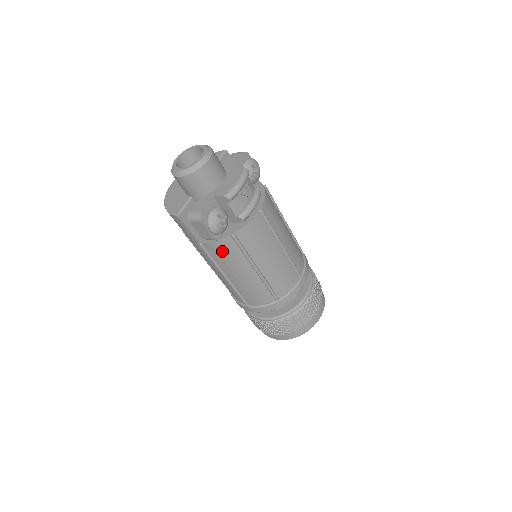
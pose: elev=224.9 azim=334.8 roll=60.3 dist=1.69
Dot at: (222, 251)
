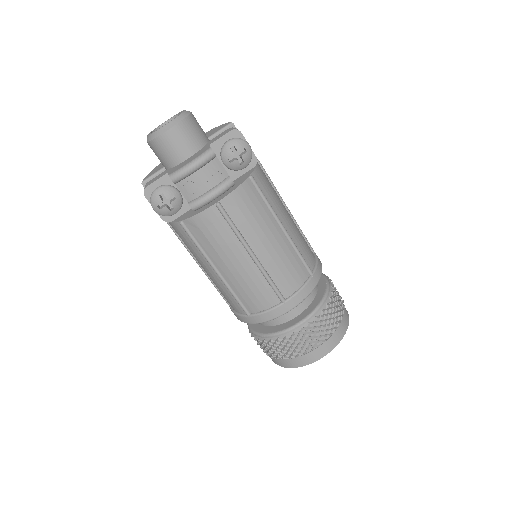
Dot at: (180, 235)
